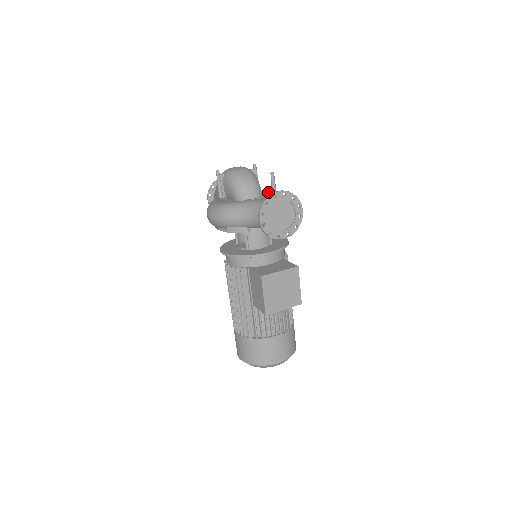
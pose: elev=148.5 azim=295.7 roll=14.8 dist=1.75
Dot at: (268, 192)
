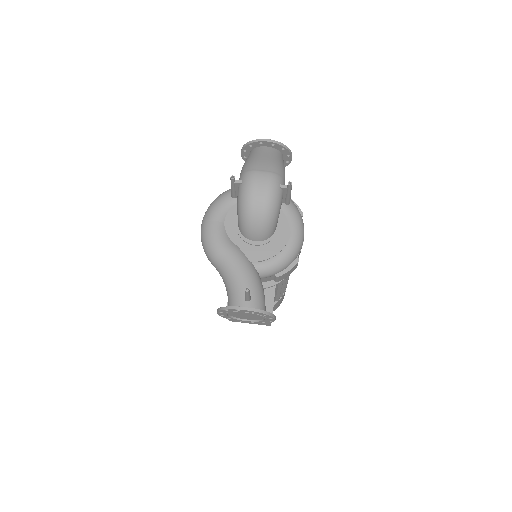
Dot at: (291, 221)
